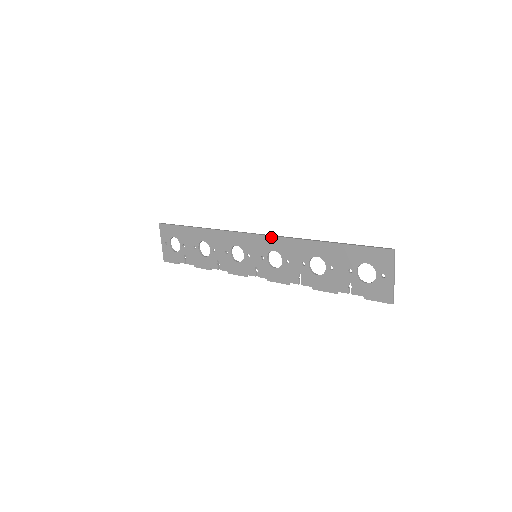
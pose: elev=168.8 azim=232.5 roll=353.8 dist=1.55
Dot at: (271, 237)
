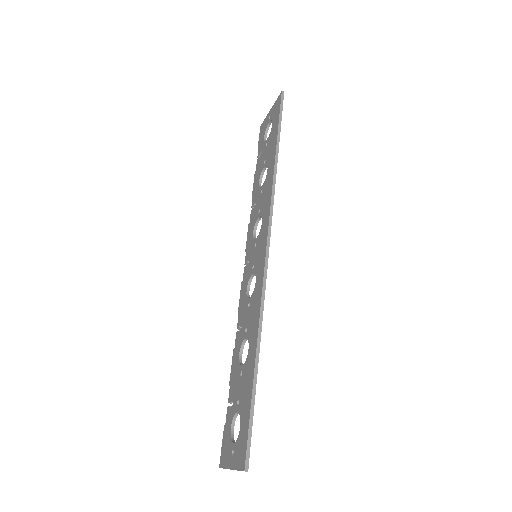
Dot at: (263, 272)
